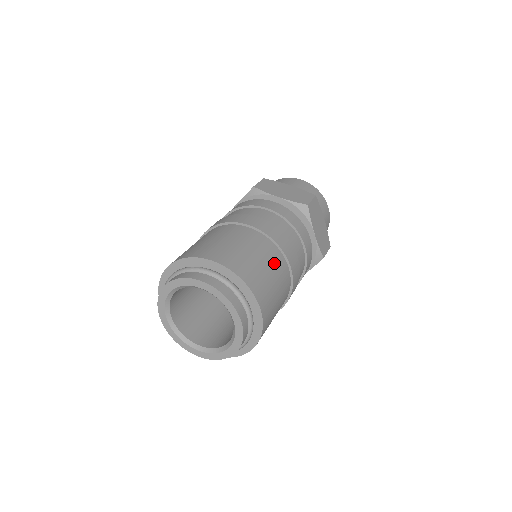
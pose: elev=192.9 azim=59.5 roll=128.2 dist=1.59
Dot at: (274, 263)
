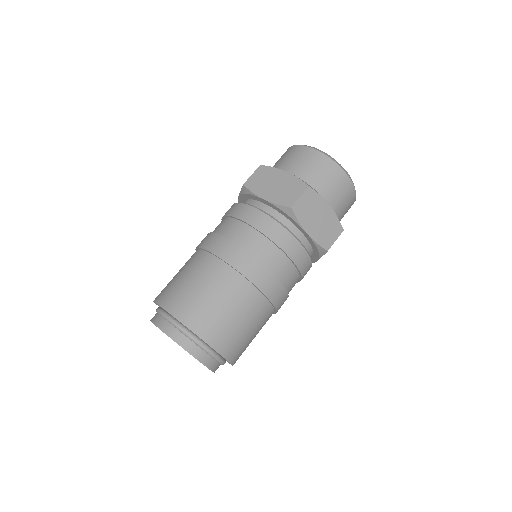
Dot at: (236, 297)
